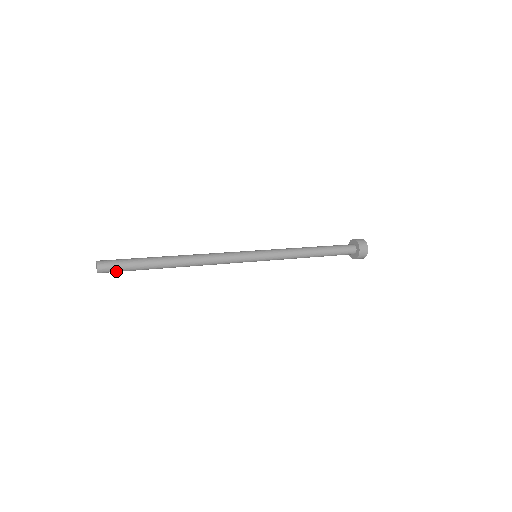
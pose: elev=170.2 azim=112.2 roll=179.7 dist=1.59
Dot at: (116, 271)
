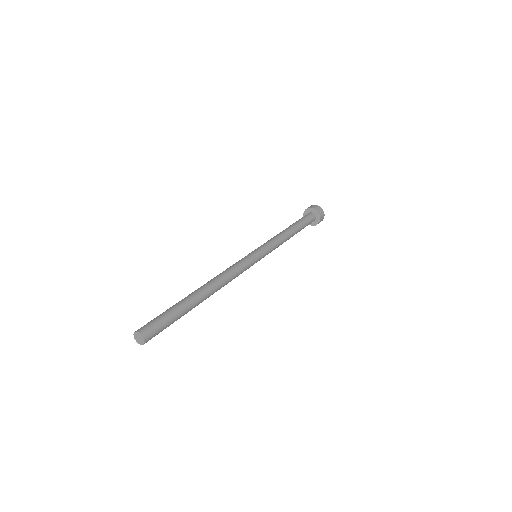
Dot at: occluded
